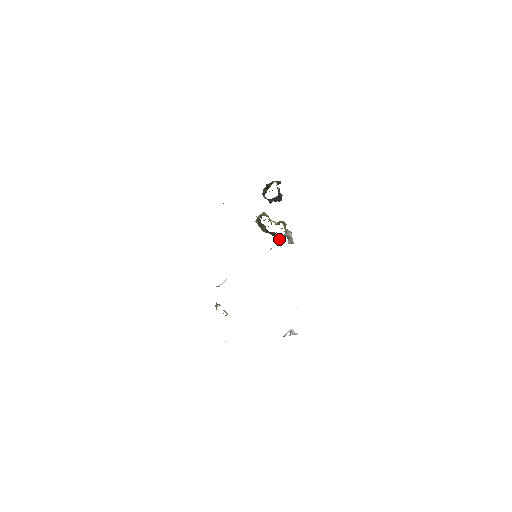
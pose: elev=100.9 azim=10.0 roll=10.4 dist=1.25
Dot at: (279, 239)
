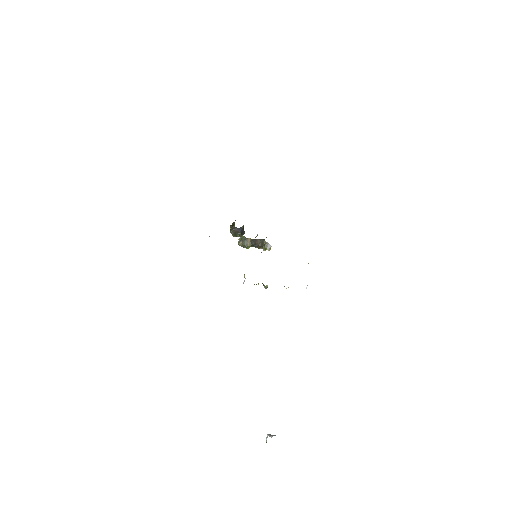
Dot at: (262, 245)
